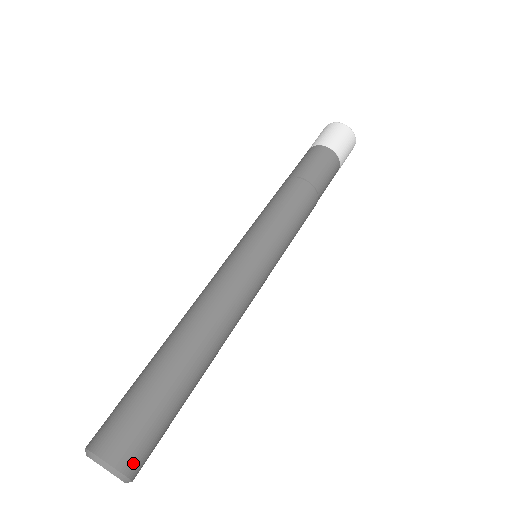
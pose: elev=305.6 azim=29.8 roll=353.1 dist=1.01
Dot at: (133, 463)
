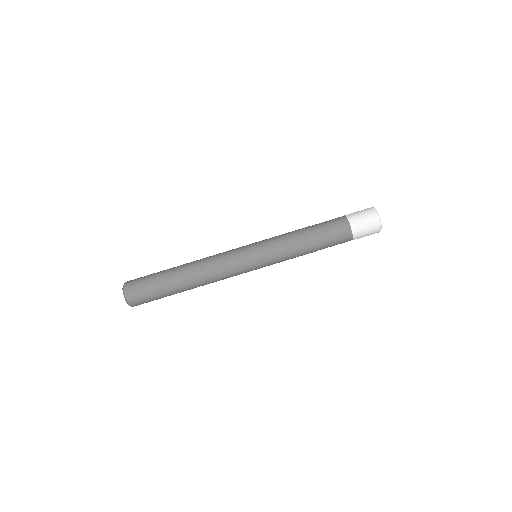
Dot at: (137, 305)
